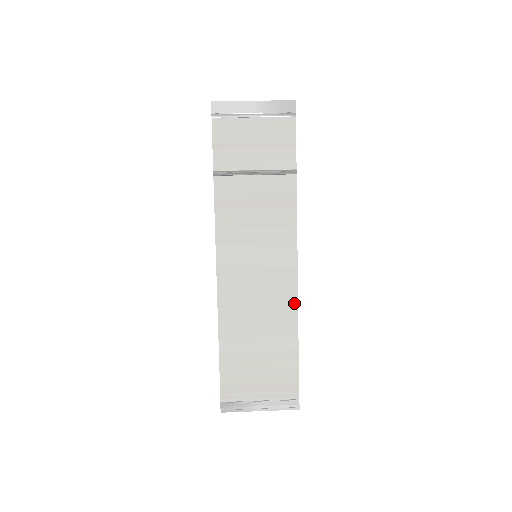
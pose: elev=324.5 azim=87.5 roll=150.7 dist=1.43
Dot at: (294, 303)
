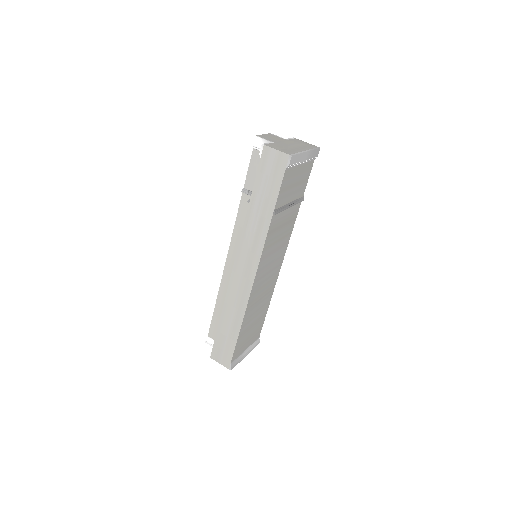
Dot at: (275, 283)
